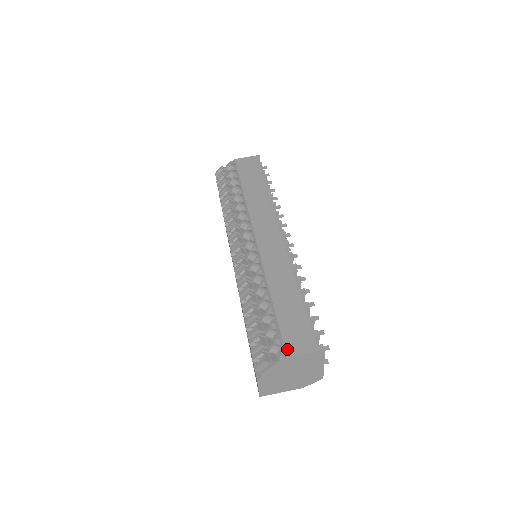
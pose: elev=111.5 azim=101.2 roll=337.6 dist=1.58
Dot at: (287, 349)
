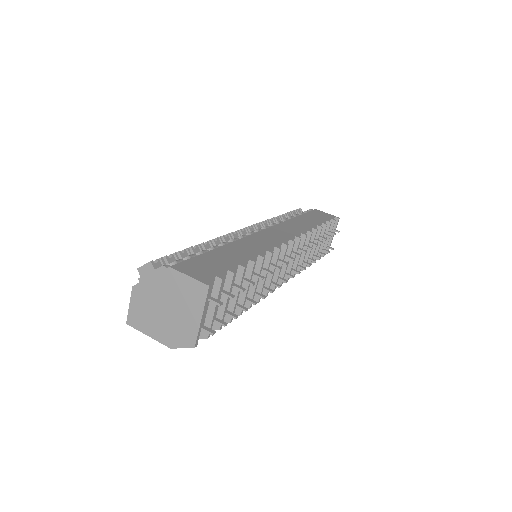
Dot at: (178, 264)
